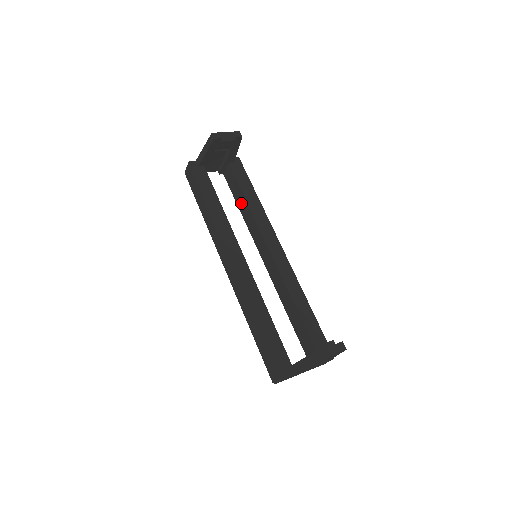
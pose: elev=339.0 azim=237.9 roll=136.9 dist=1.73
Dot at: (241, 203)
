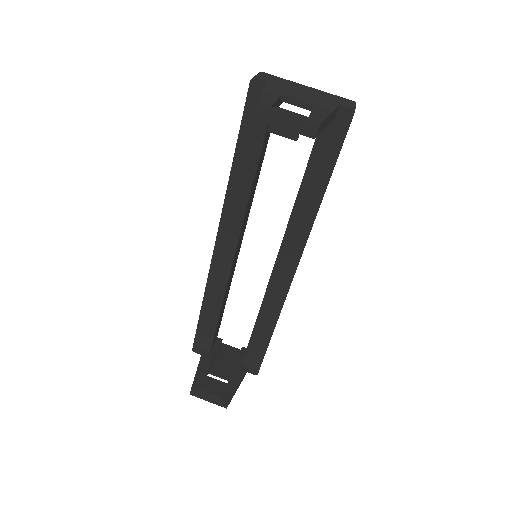
Dot at: occluded
